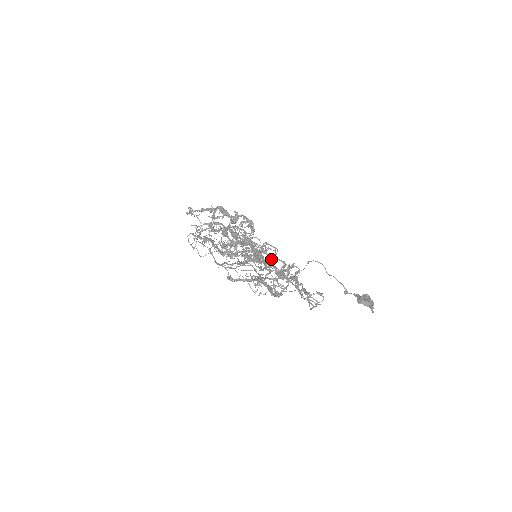
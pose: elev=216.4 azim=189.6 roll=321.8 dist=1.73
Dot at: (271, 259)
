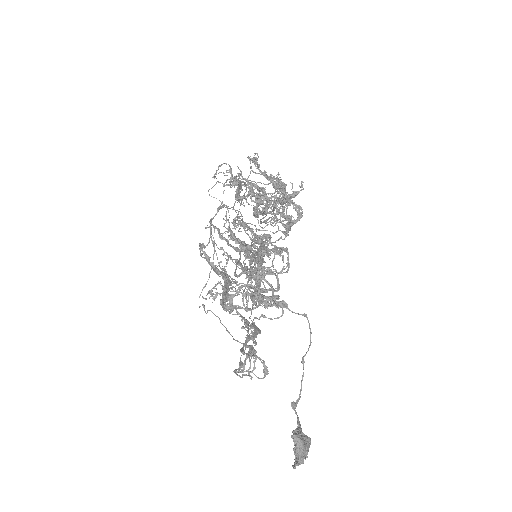
Dot at: occluded
